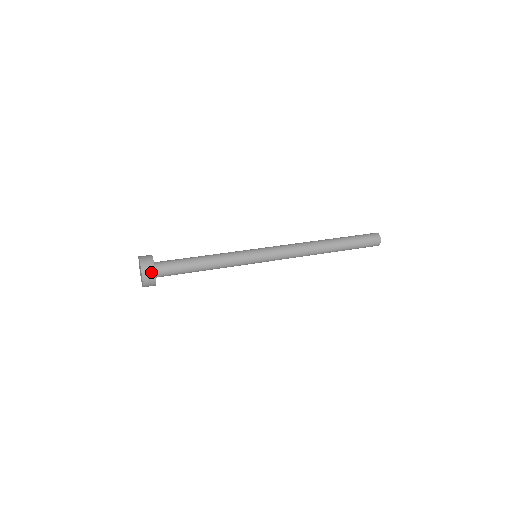
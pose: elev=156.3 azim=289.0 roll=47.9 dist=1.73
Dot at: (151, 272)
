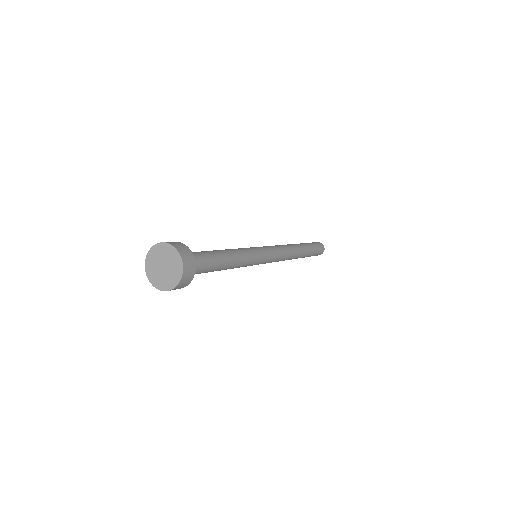
Dot at: (190, 276)
